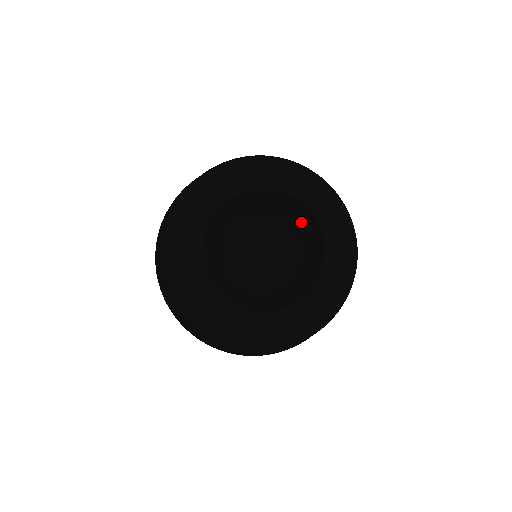
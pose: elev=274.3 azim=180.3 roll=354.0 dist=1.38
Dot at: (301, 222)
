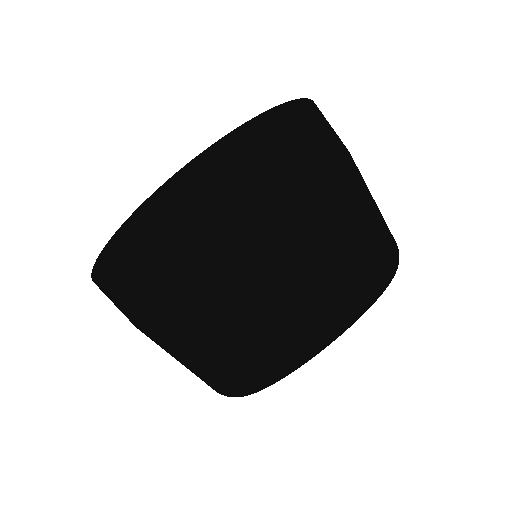
Dot at: occluded
